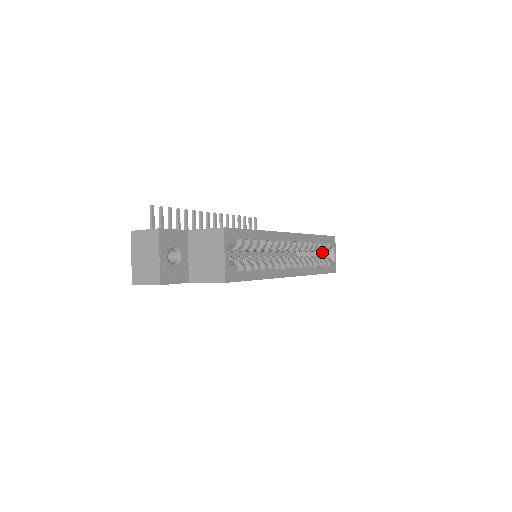
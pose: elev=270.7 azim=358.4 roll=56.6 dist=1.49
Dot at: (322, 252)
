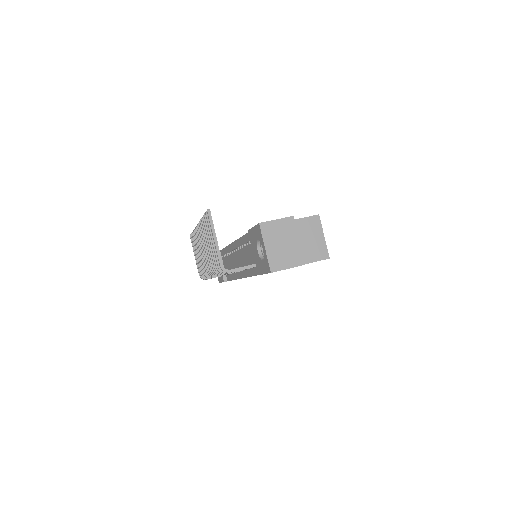
Dot at: occluded
